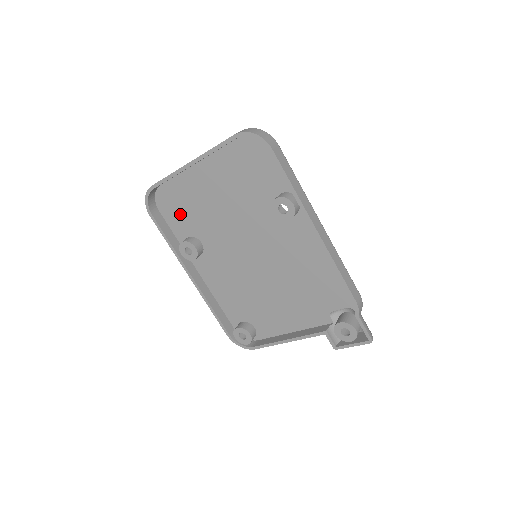
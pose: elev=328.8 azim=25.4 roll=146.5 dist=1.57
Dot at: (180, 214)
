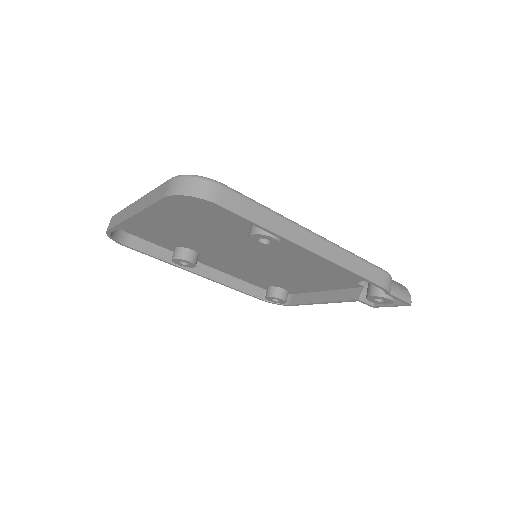
Dot at: (154, 235)
